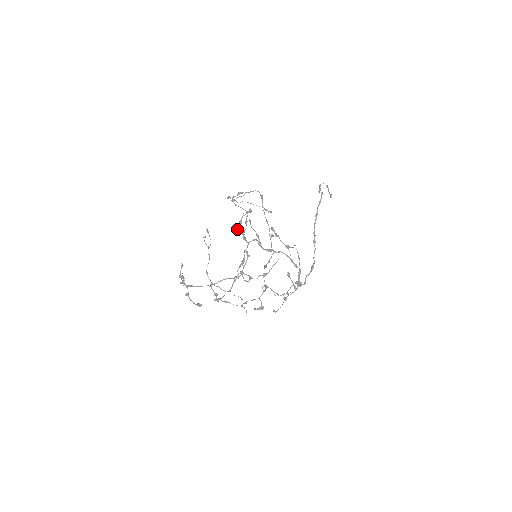
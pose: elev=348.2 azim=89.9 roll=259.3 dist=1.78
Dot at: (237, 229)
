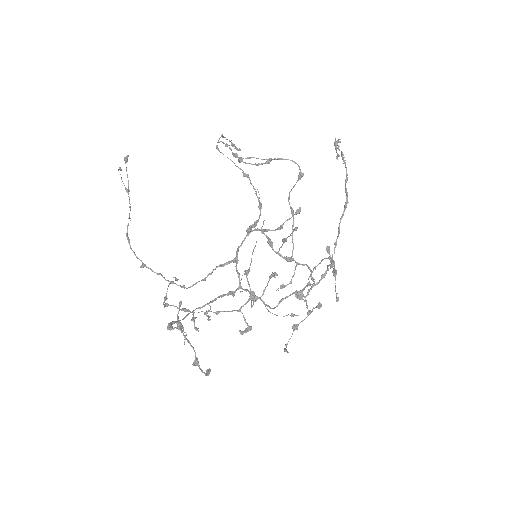
Dot at: (263, 231)
